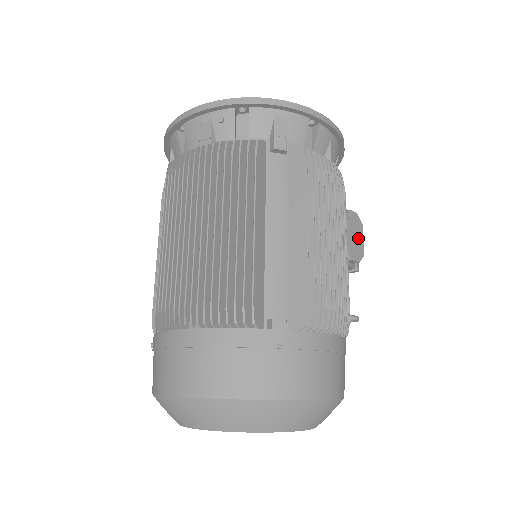
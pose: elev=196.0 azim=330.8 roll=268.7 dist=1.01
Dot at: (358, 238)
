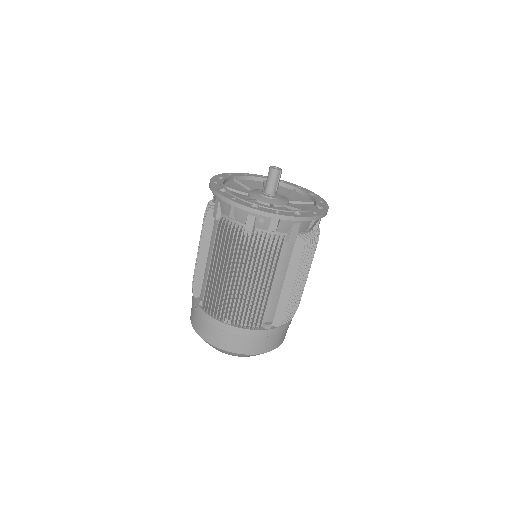
Dot at: occluded
